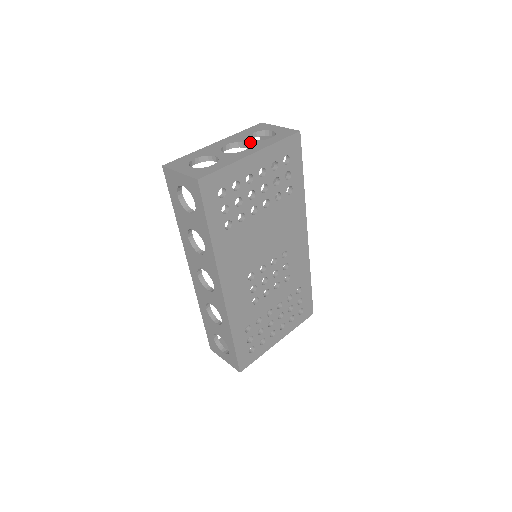
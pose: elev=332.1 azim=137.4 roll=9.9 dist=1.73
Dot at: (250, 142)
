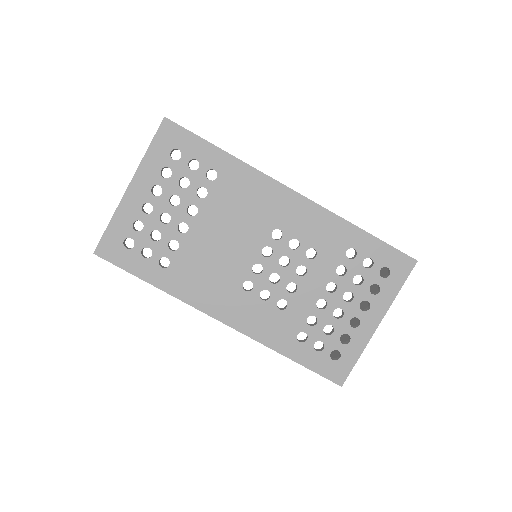
Dot at: occluded
